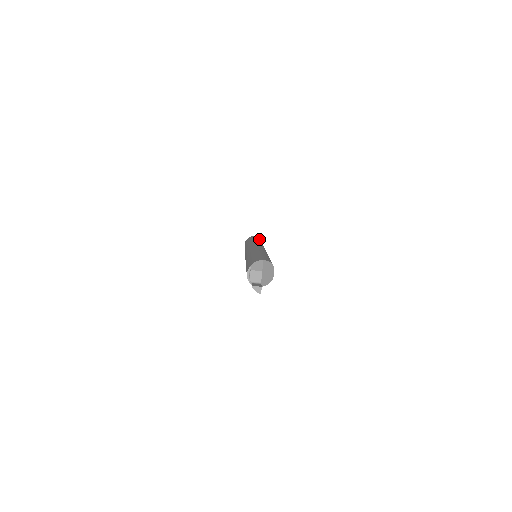
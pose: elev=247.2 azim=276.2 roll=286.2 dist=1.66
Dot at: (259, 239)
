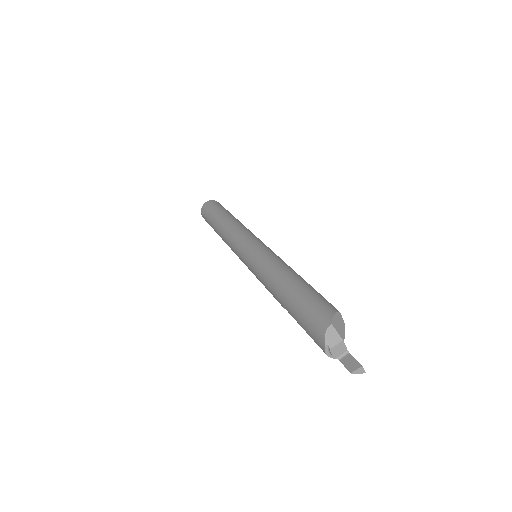
Dot at: (218, 206)
